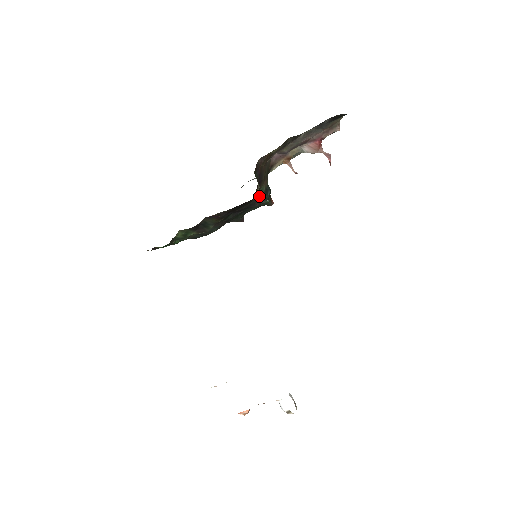
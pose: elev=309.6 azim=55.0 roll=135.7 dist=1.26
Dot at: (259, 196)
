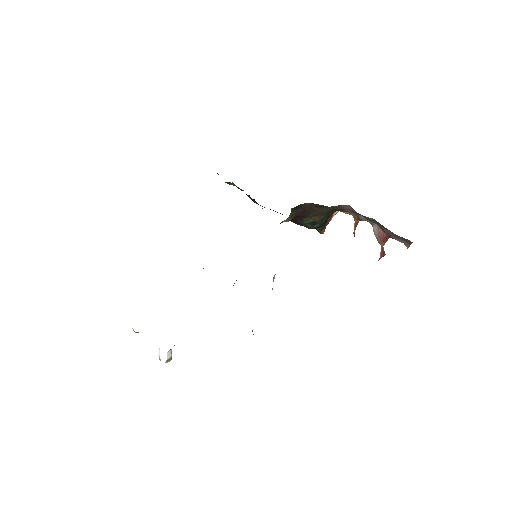
Dot at: (300, 222)
